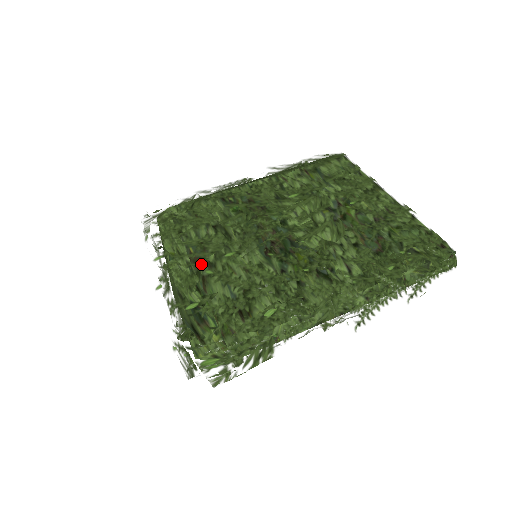
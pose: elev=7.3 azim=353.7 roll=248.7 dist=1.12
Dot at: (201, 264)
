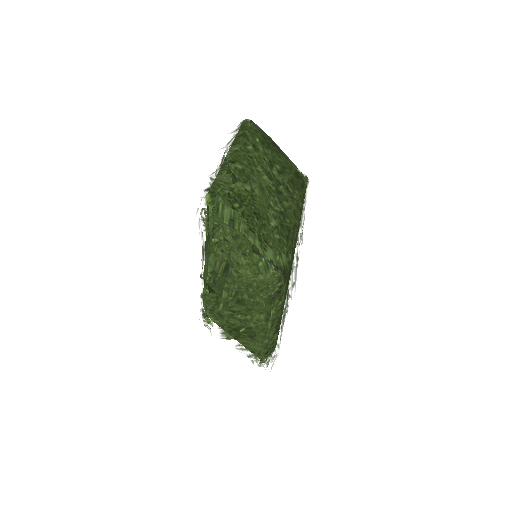
Dot at: occluded
